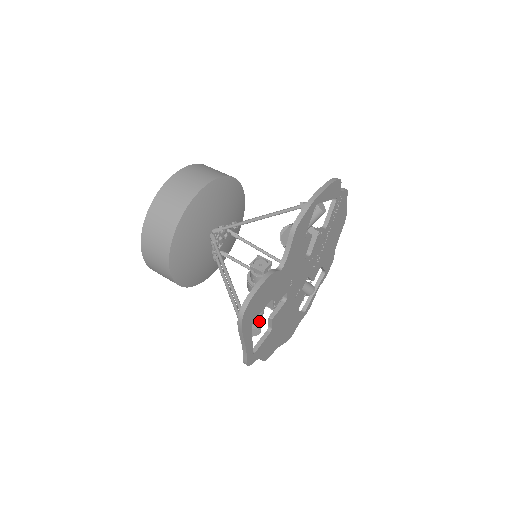
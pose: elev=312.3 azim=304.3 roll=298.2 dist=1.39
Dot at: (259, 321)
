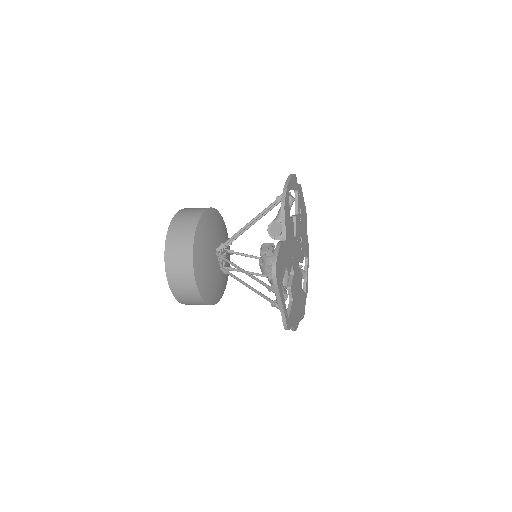
Dot at: (283, 289)
